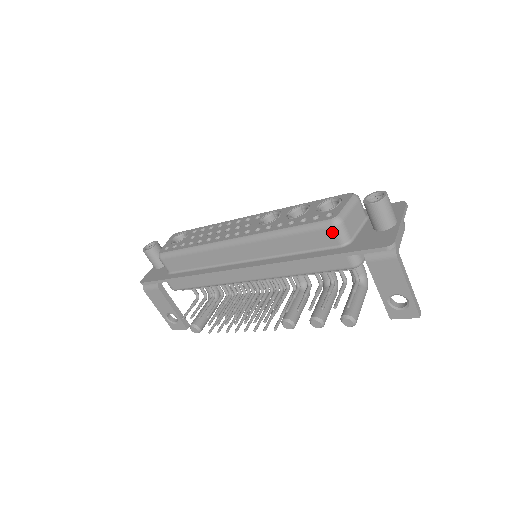
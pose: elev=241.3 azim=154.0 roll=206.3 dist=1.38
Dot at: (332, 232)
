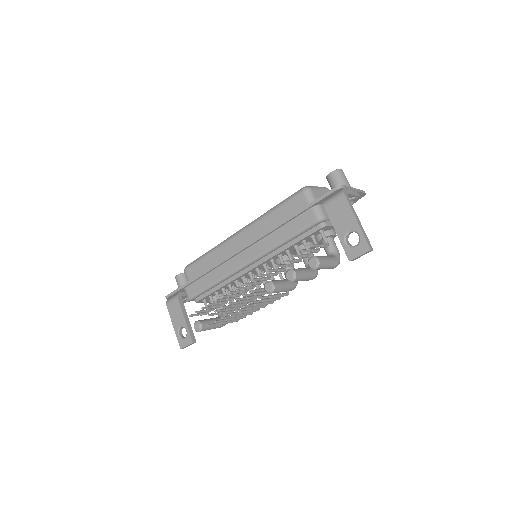
Dot at: (303, 196)
